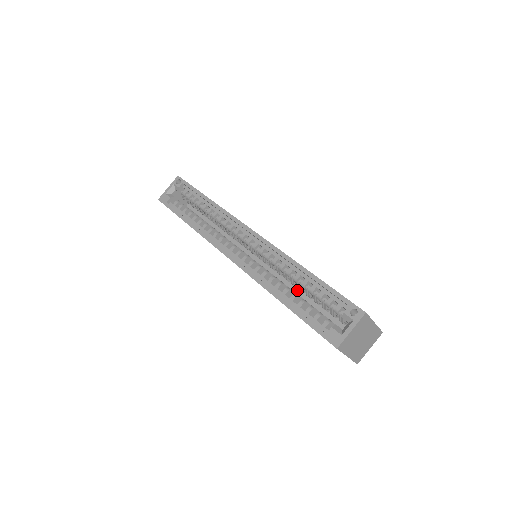
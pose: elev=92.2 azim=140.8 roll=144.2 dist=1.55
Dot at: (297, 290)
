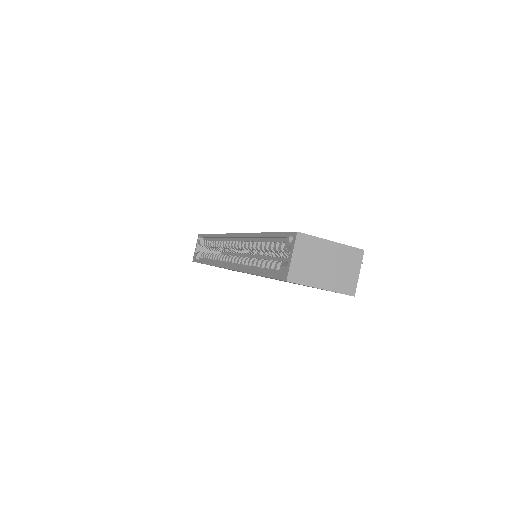
Dot at: (284, 261)
